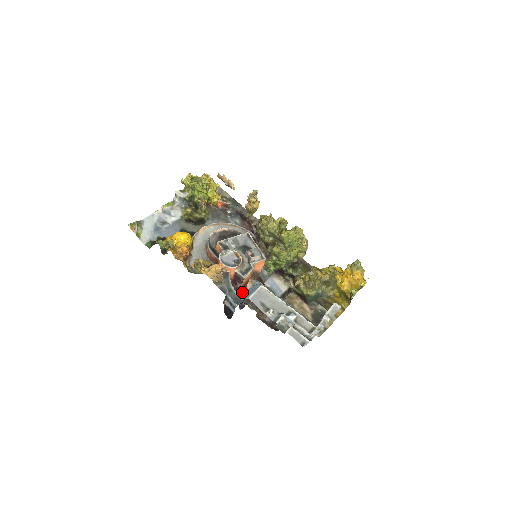
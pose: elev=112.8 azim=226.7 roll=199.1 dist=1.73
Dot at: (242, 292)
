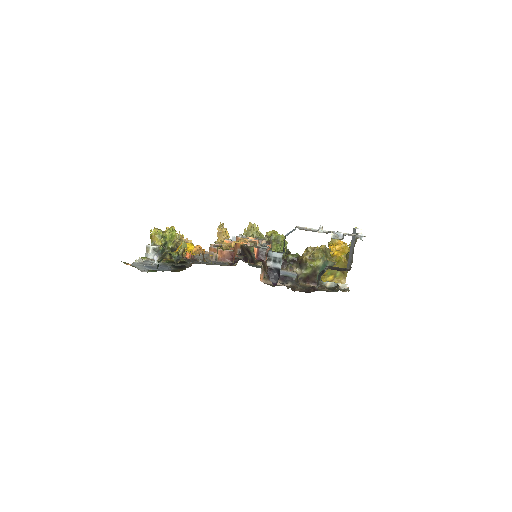
Dot at: occluded
